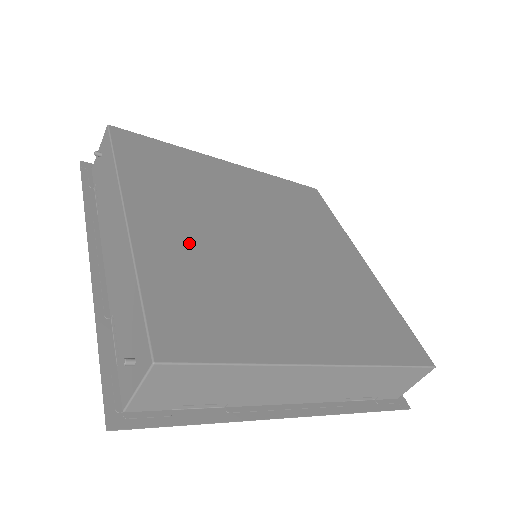
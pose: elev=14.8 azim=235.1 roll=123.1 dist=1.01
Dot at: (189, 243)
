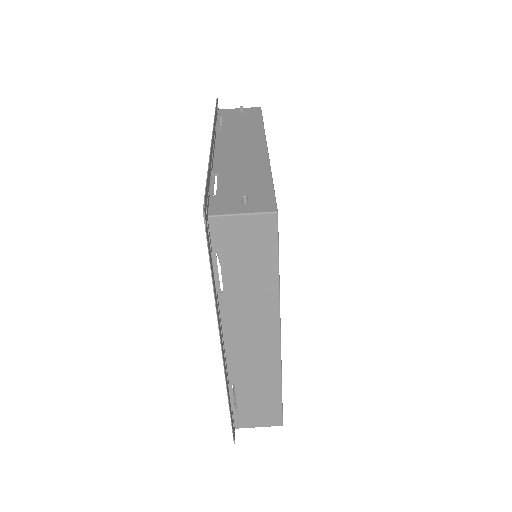
Dot at: occluded
